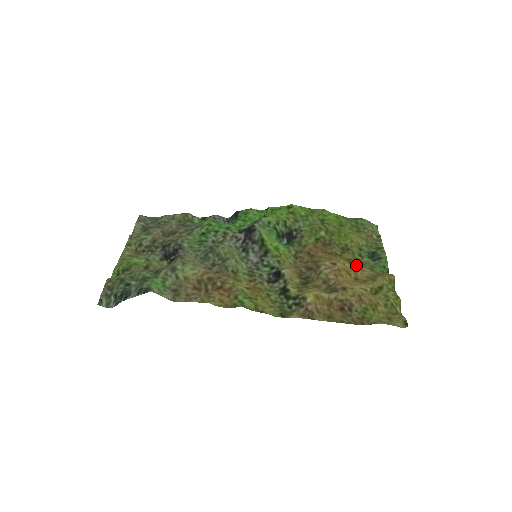
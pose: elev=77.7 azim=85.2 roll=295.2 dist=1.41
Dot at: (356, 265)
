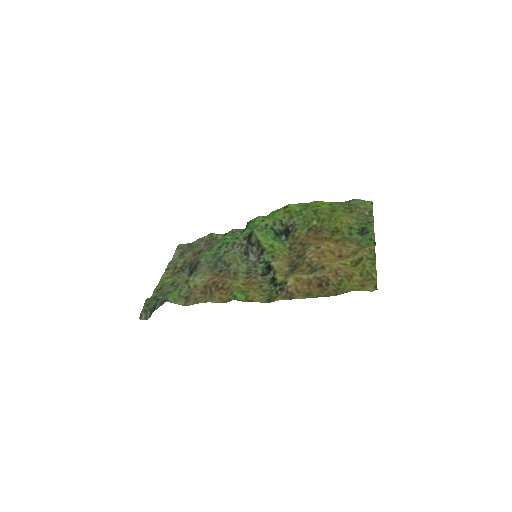
Dot at: (342, 244)
